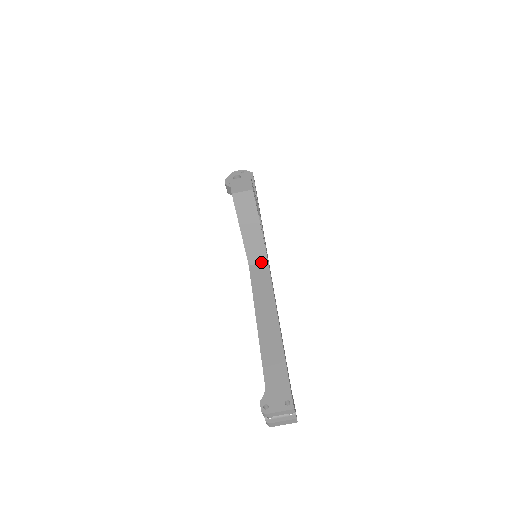
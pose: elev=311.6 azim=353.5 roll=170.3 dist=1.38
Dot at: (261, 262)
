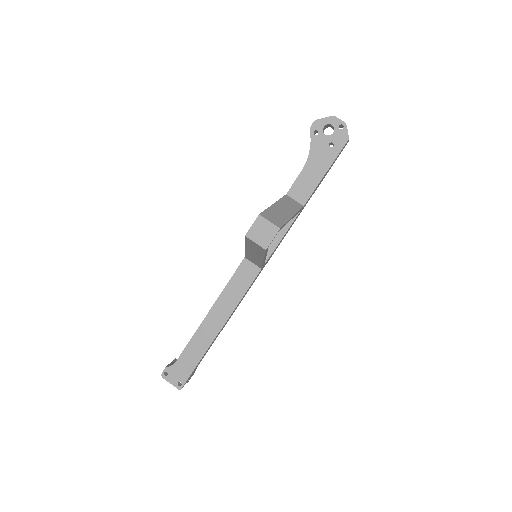
Dot at: (256, 264)
